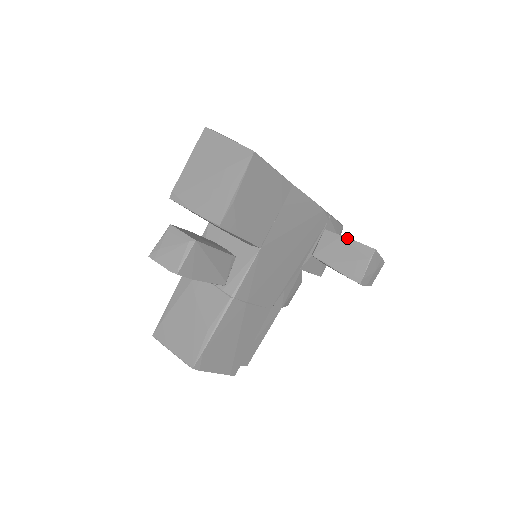
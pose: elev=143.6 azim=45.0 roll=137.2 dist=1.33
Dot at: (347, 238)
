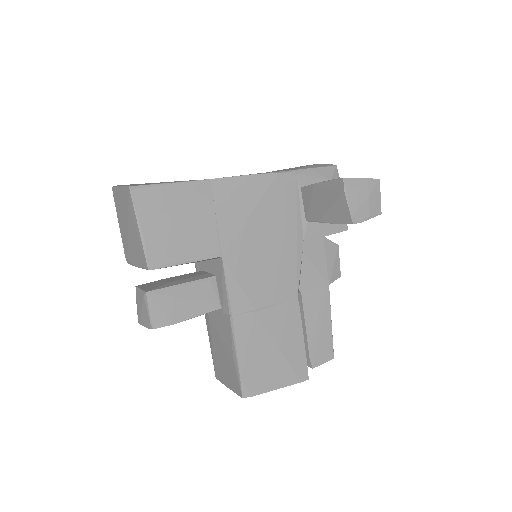
Dot at: (318, 184)
